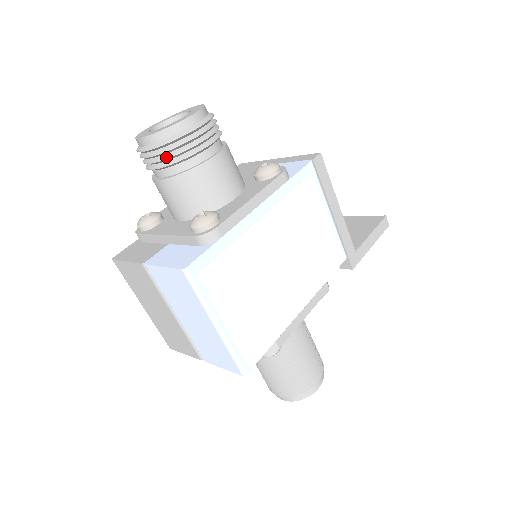
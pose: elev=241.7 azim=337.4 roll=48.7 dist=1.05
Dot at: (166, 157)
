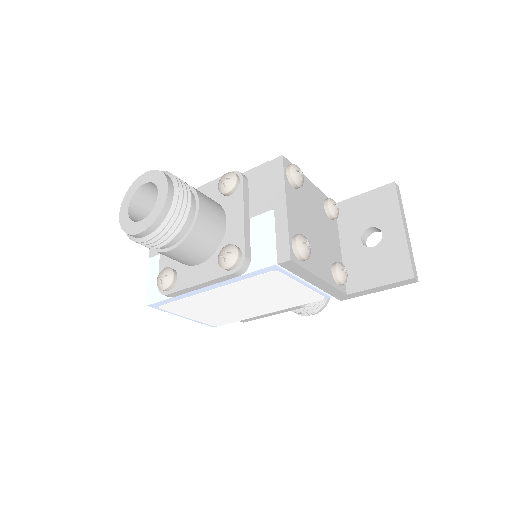
Dot at: occluded
